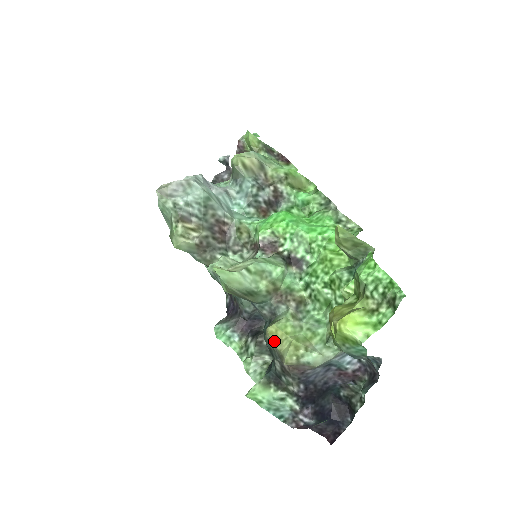
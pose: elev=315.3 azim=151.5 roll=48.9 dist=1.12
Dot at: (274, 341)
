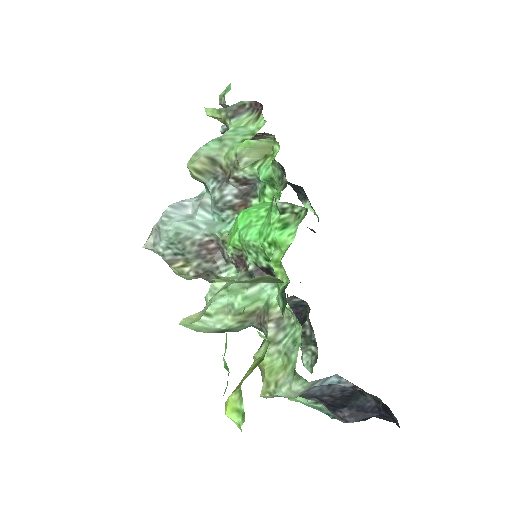
Dot at: (261, 370)
